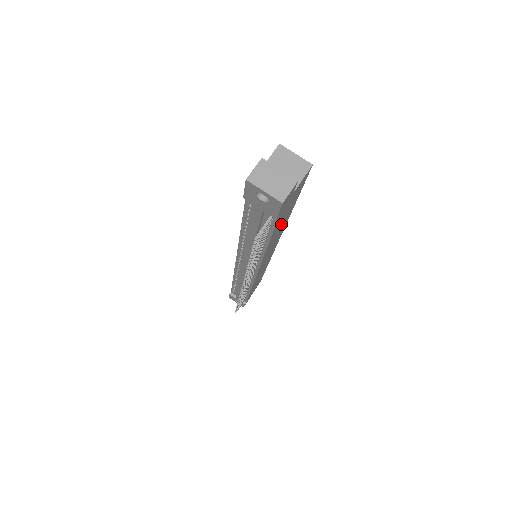
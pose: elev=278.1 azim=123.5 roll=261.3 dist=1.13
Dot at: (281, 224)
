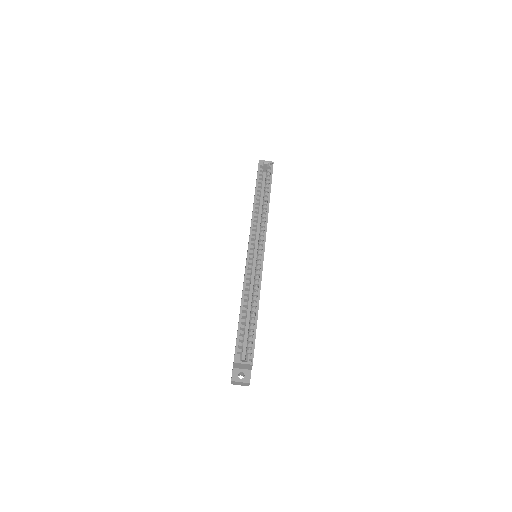
Dot at: occluded
